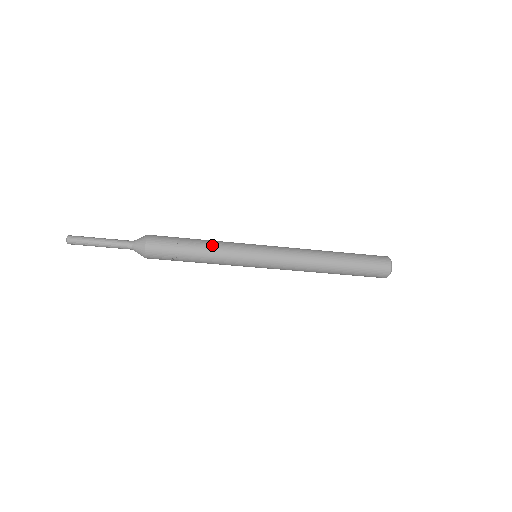
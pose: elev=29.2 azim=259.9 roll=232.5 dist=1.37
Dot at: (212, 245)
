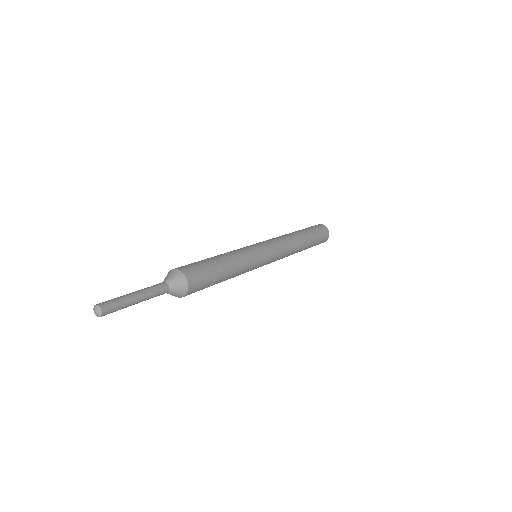
Dot at: (236, 261)
